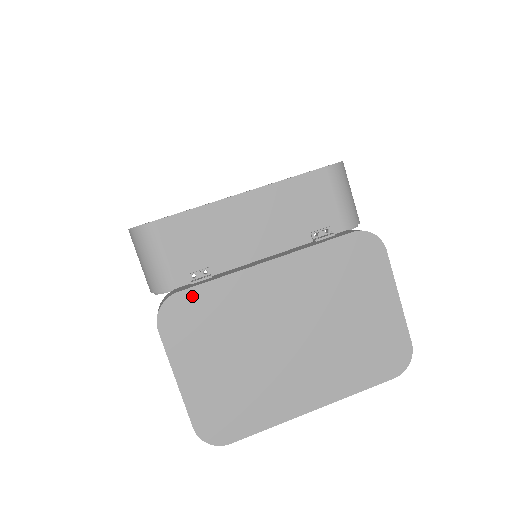
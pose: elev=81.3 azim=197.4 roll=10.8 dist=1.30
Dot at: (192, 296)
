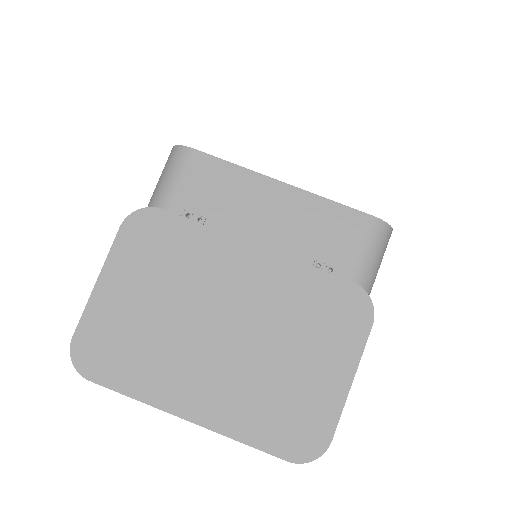
Dot at: (170, 222)
